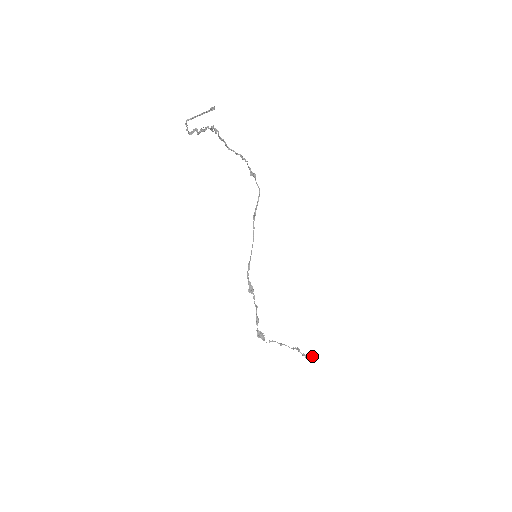
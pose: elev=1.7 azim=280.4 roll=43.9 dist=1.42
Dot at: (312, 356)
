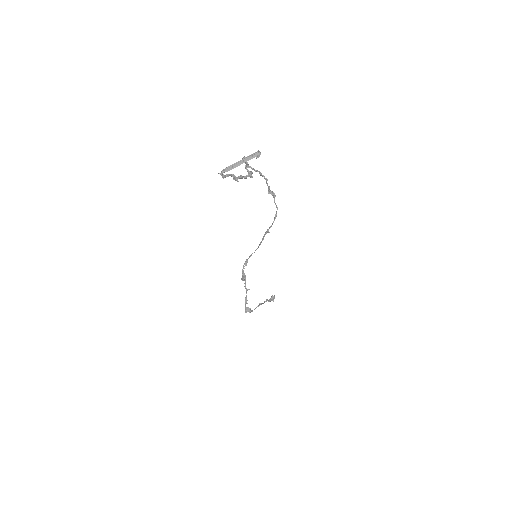
Dot at: (274, 297)
